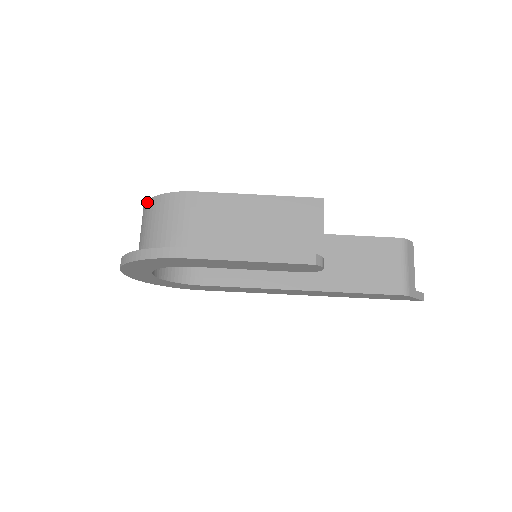
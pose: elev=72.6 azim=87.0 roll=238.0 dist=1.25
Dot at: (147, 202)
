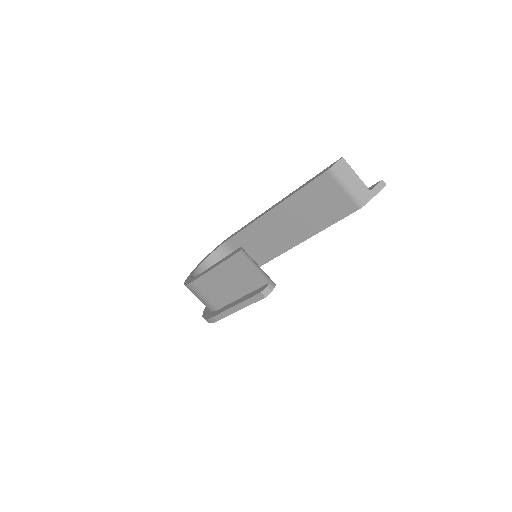
Dot at: occluded
